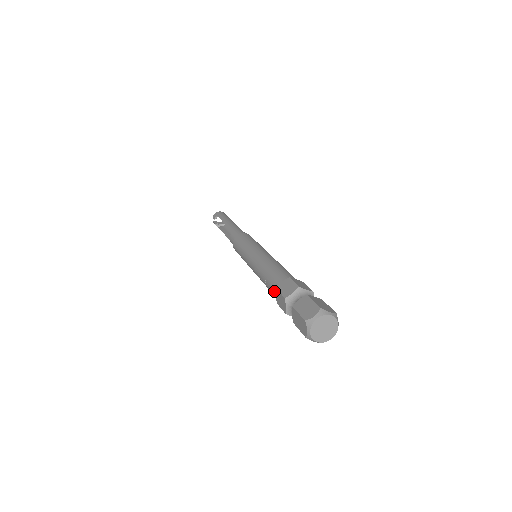
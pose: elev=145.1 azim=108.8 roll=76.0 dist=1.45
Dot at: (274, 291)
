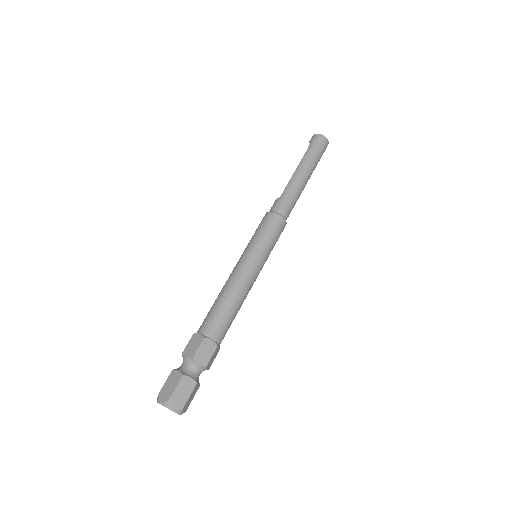
Dot at: (199, 329)
